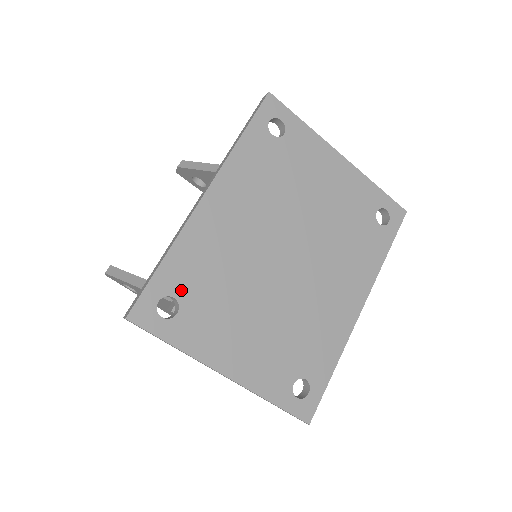
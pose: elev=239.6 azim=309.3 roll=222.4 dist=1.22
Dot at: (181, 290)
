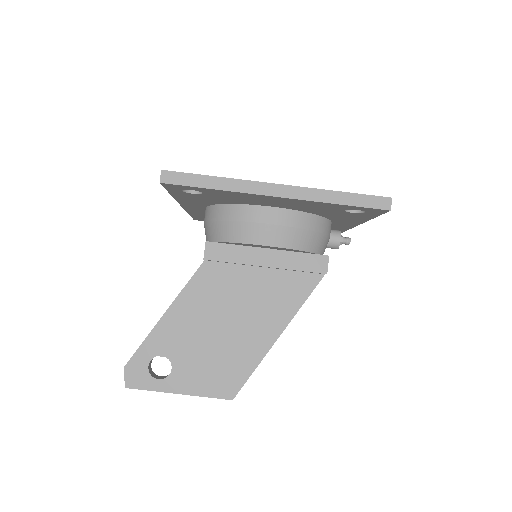
Dot at: occluded
